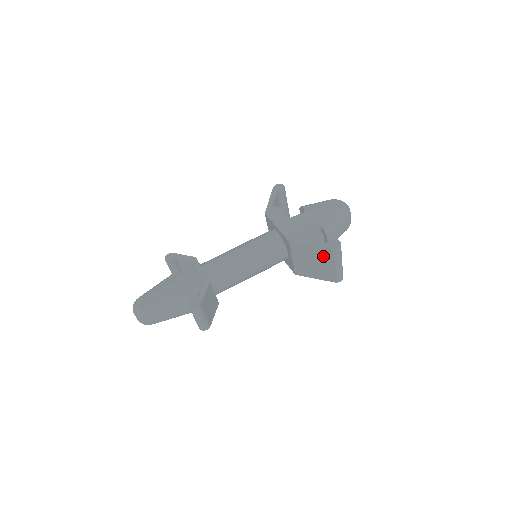
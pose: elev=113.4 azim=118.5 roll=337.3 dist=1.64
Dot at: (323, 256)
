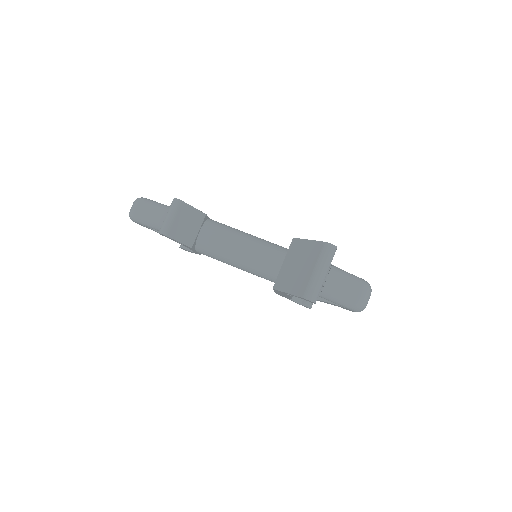
Dot at: (311, 255)
